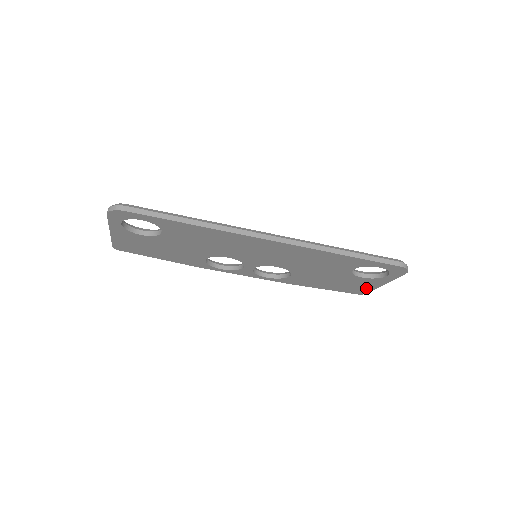
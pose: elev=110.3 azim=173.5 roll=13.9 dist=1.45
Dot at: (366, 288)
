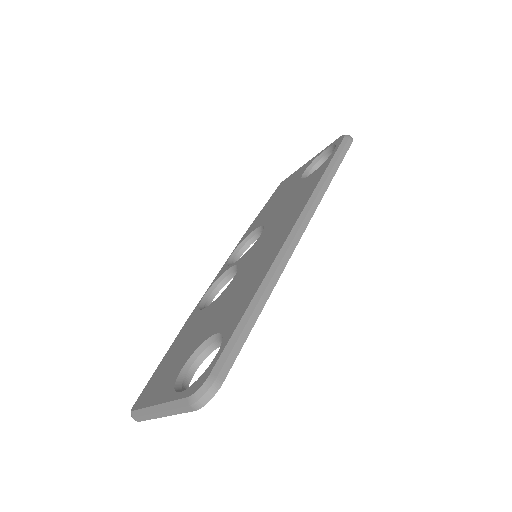
Dot at: occluded
